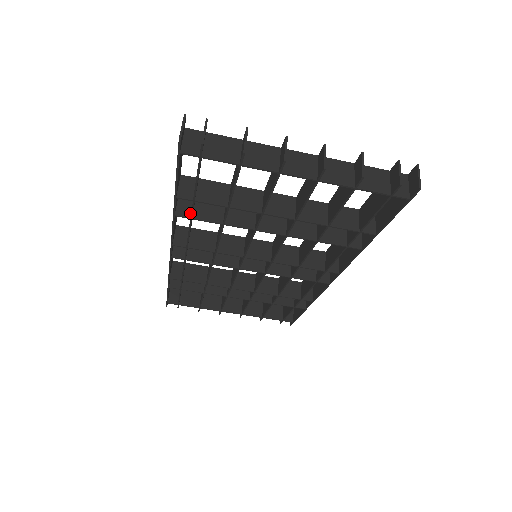
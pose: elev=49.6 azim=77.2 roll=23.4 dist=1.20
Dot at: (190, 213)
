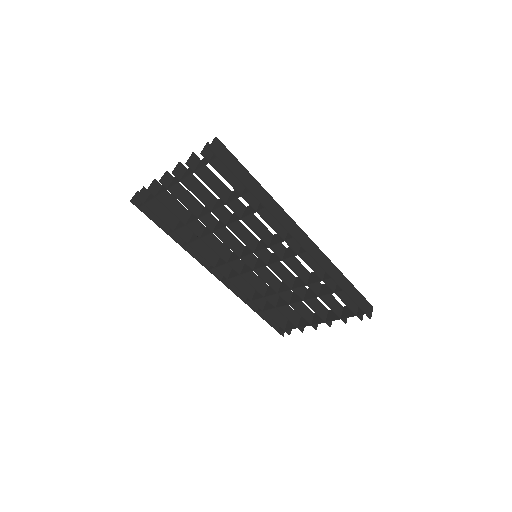
Dot at: (188, 242)
